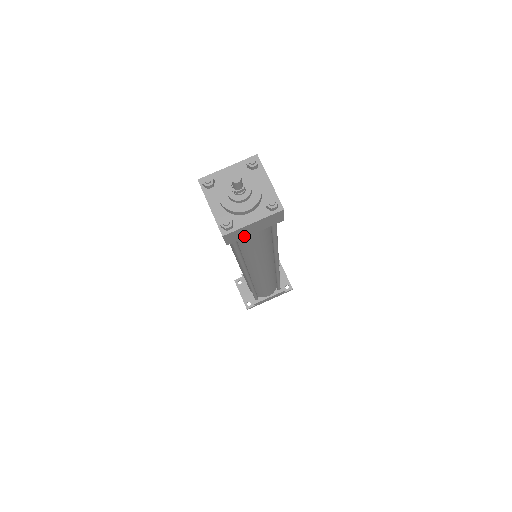
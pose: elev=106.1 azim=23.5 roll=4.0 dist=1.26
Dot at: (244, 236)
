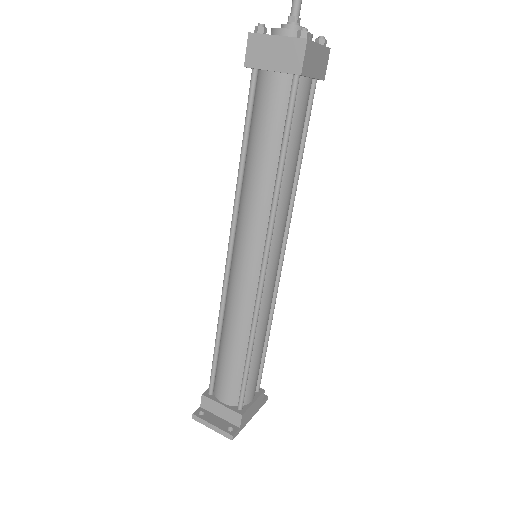
Dot at: (309, 73)
